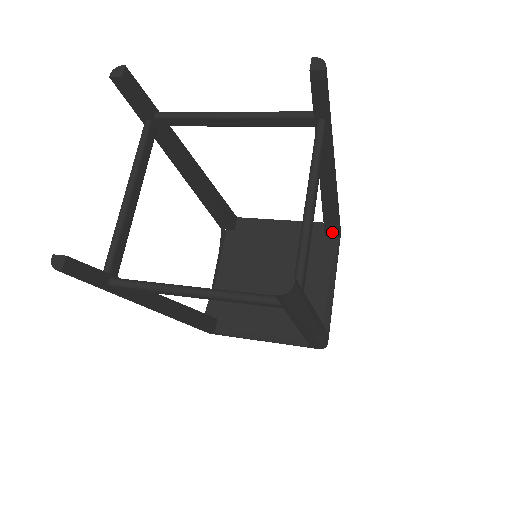
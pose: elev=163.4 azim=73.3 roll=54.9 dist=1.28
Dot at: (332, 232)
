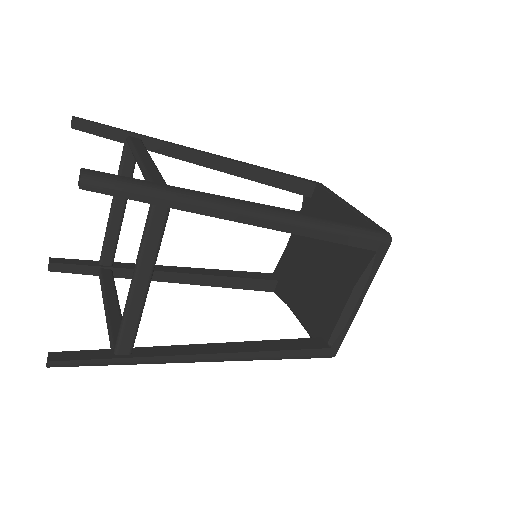
Dot at: occluded
